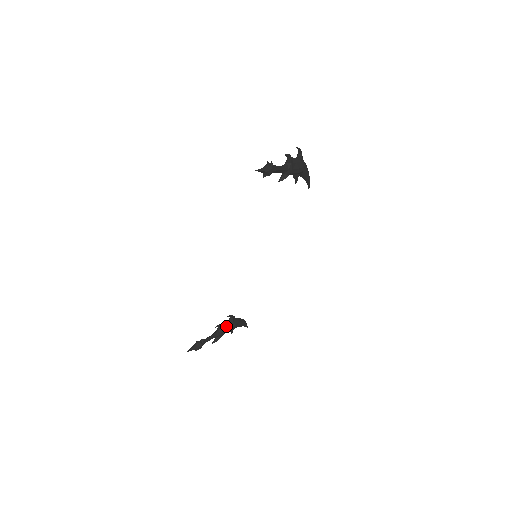
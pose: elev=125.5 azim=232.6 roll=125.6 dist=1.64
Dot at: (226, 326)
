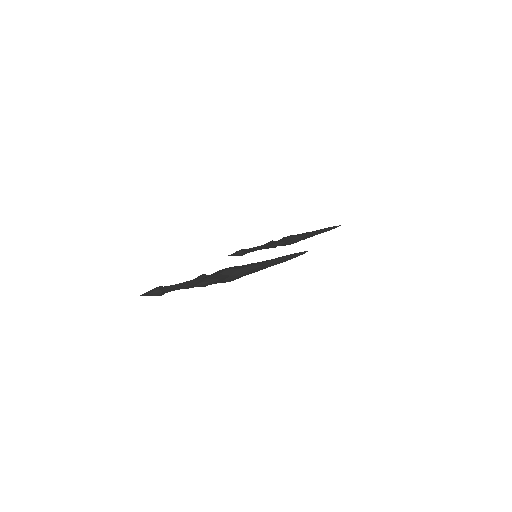
Dot at: (275, 246)
